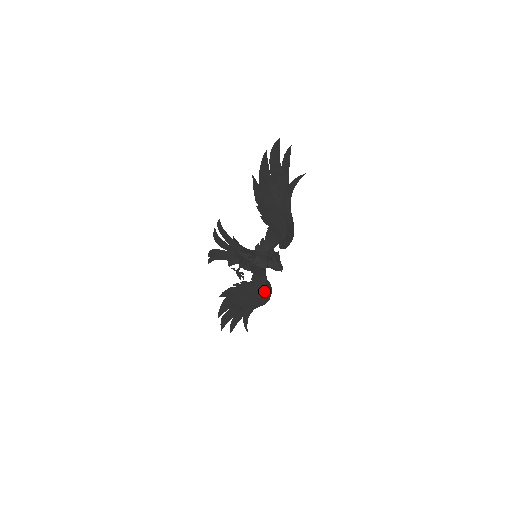
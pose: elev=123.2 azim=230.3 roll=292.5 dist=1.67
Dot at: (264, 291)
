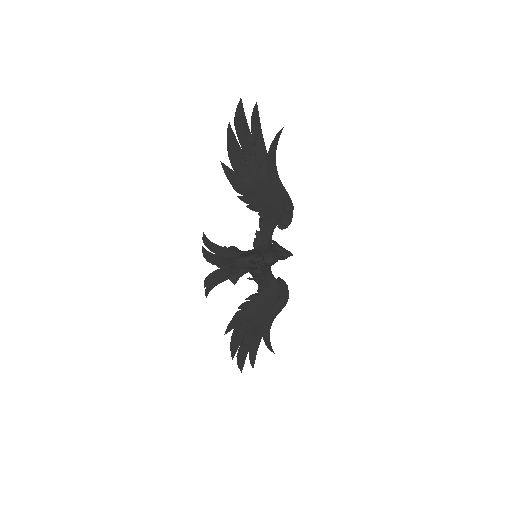
Dot at: (277, 292)
